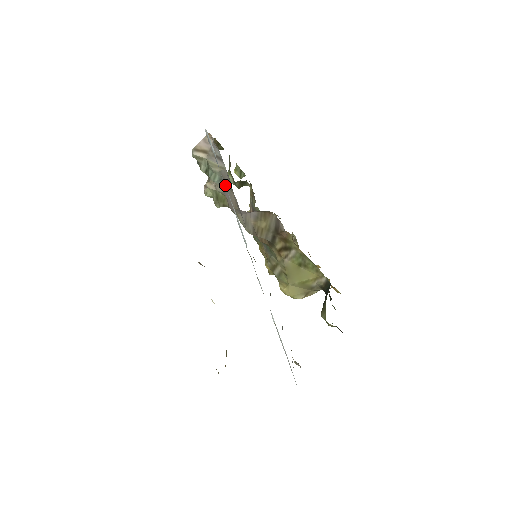
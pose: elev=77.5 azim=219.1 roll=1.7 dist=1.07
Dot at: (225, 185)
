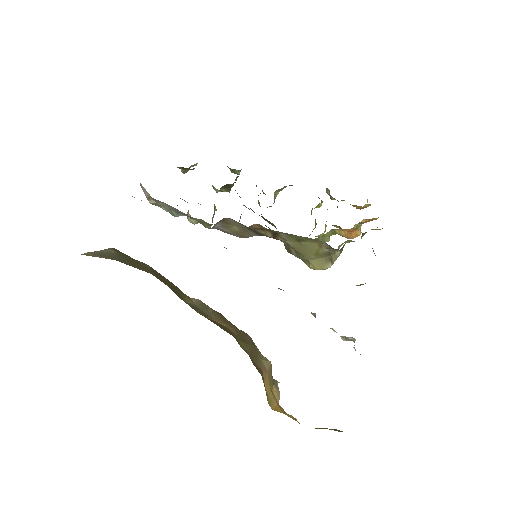
Dot at: occluded
